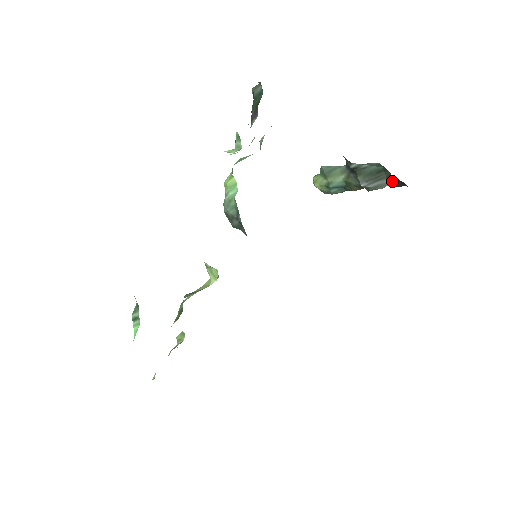
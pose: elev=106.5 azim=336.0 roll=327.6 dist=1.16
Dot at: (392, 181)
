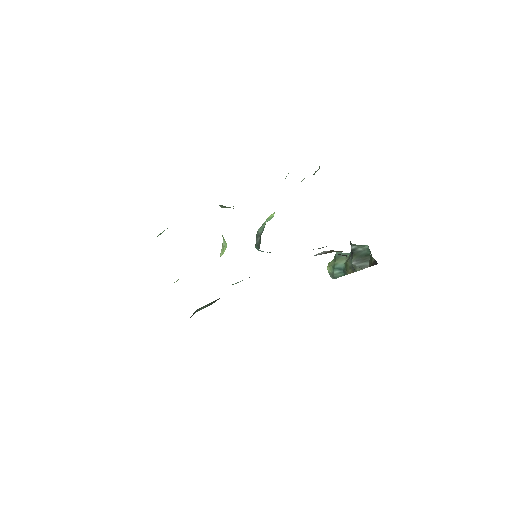
Dot at: (371, 262)
